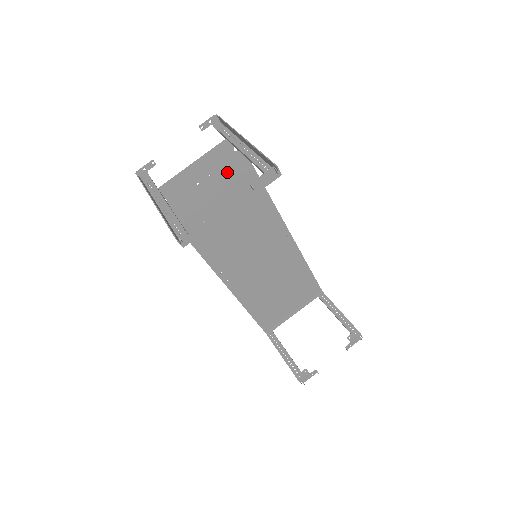
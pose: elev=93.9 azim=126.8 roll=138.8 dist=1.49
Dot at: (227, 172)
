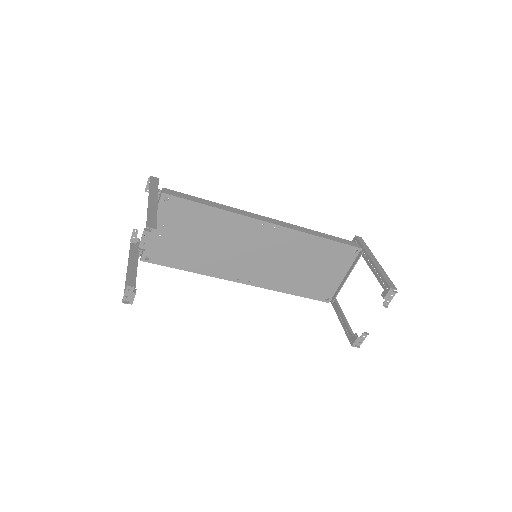
Dot at: (174, 216)
